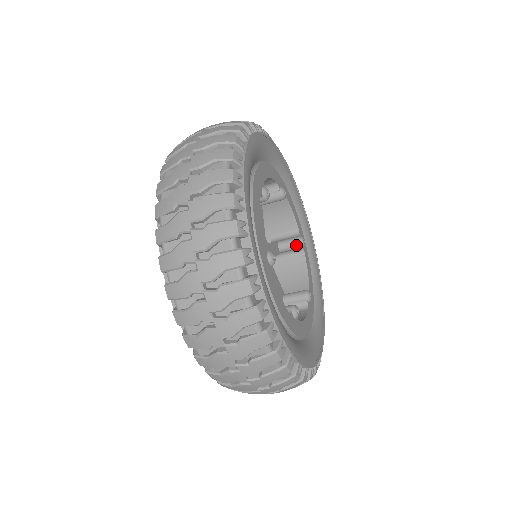
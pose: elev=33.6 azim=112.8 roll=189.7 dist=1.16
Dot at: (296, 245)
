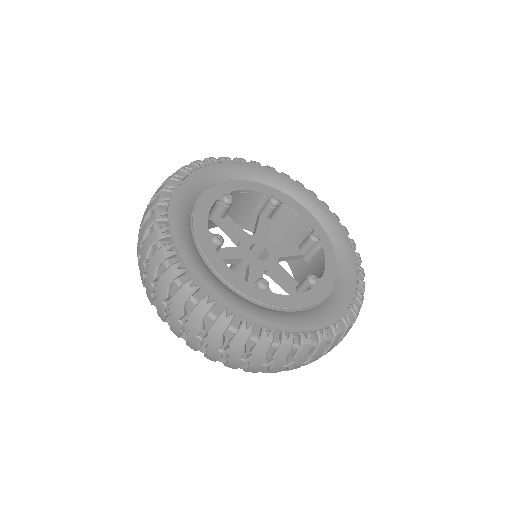
Dot at: (274, 208)
